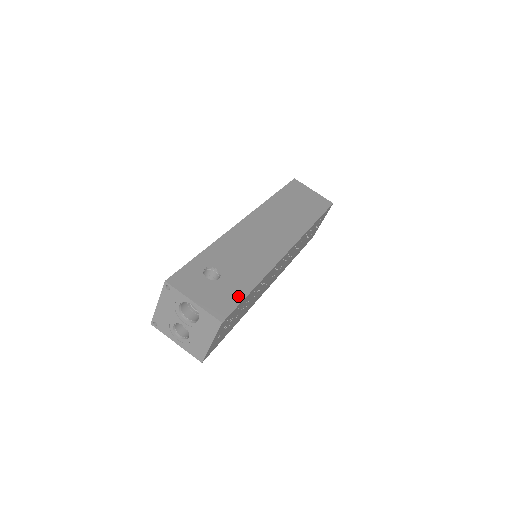
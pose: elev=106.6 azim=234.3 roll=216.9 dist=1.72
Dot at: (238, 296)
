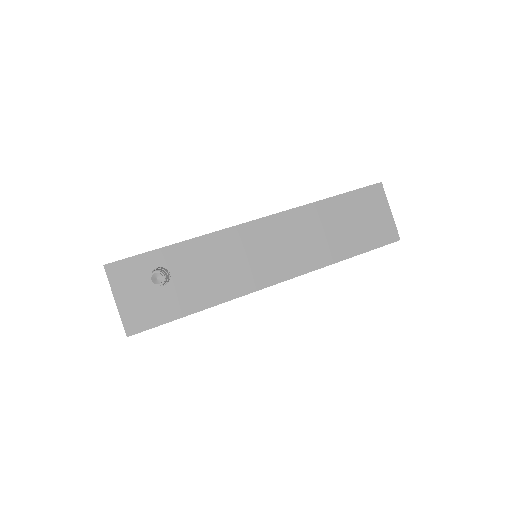
Dot at: (168, 315)
